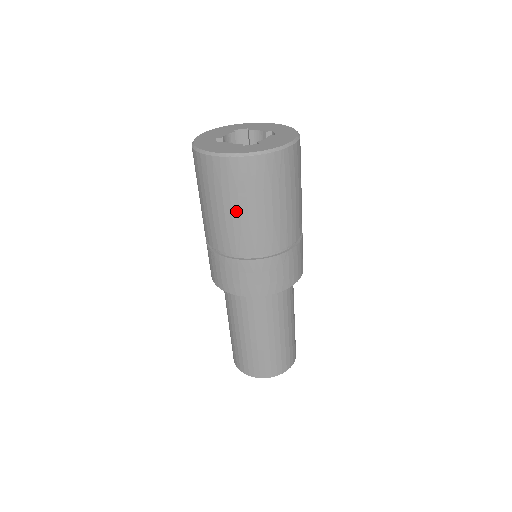
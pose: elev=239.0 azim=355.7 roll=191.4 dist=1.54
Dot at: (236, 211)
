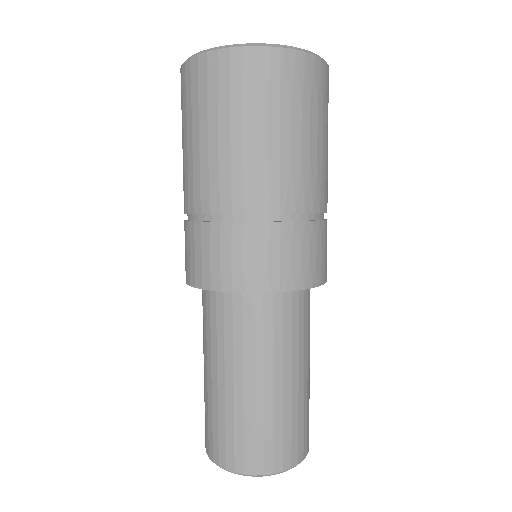
Dot at: (286, 136)
